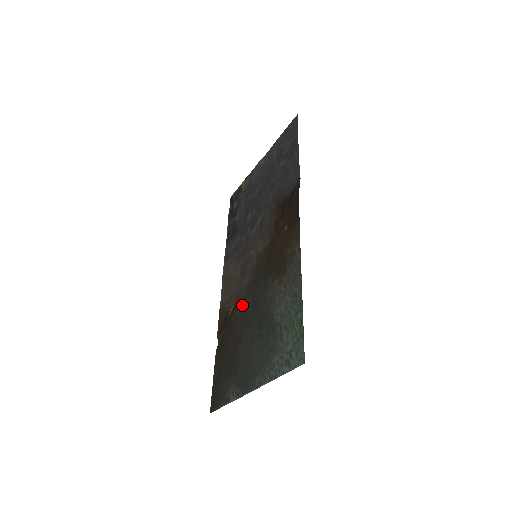
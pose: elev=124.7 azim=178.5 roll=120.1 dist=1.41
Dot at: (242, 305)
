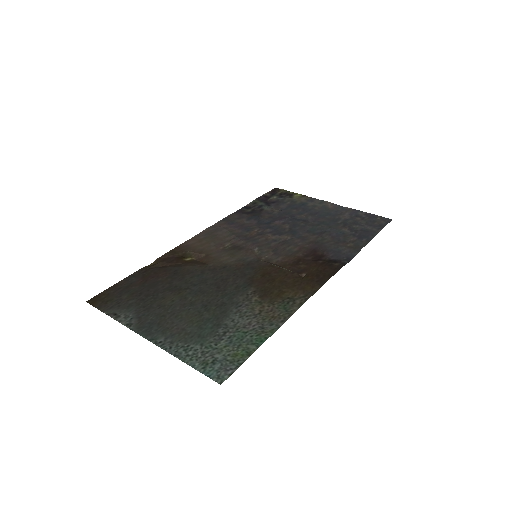
Dot at: (206, 270)
